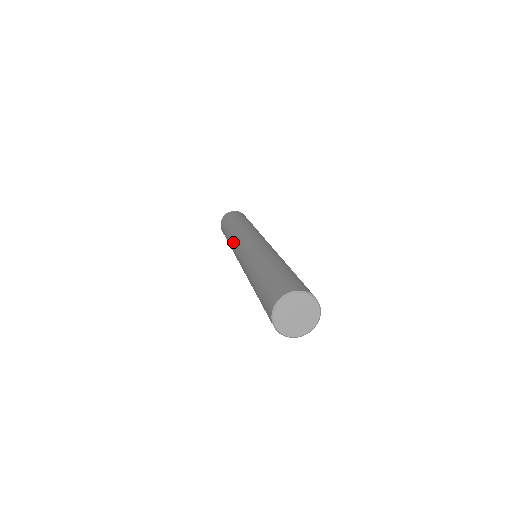
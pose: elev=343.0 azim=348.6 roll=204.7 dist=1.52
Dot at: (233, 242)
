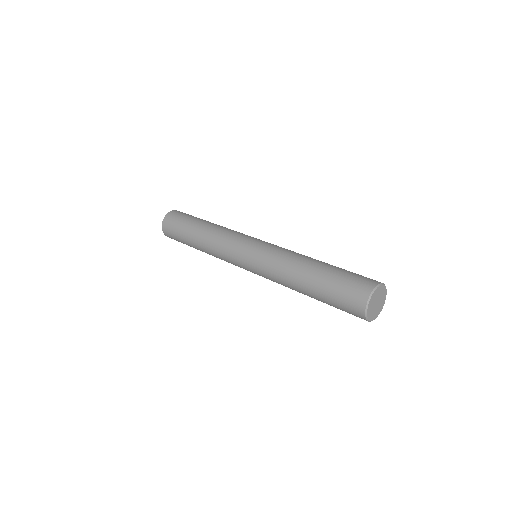
Dot at: (229, 233)
